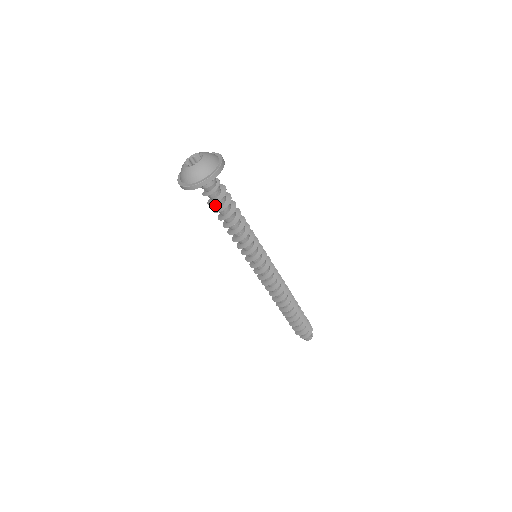
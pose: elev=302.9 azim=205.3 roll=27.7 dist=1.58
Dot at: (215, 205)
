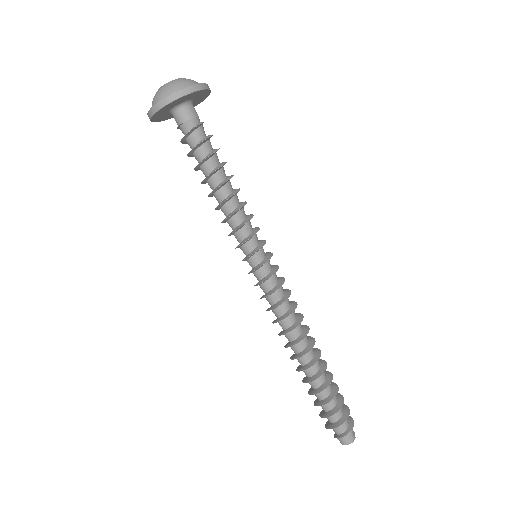
Dot at: (201, 151)
